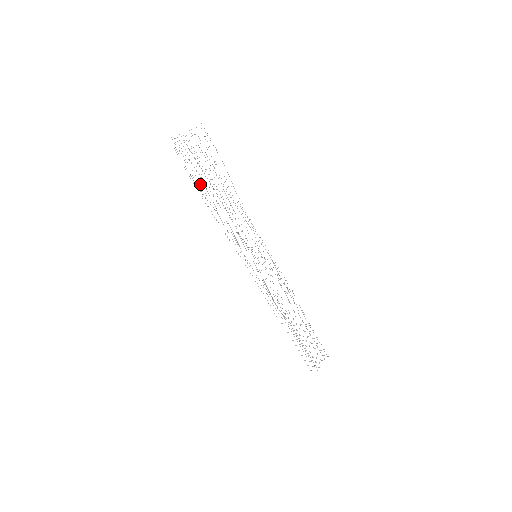
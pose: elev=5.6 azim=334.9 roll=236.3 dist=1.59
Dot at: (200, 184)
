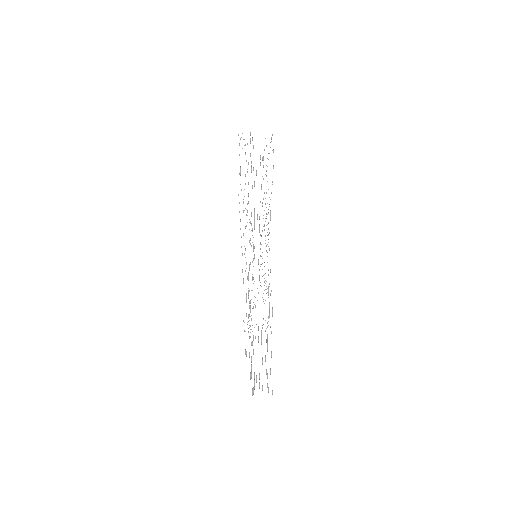
Dot at: occluded
